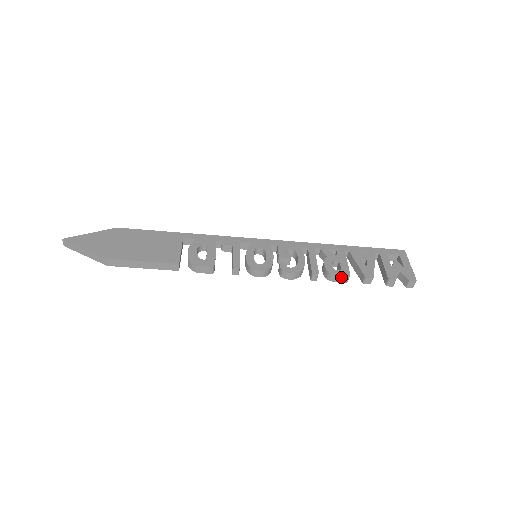
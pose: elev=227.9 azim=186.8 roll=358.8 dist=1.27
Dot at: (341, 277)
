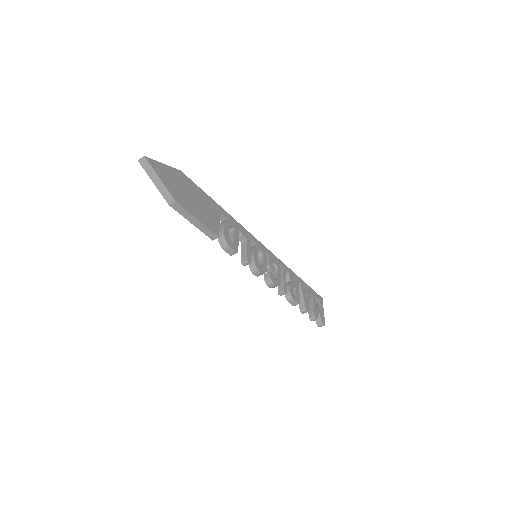
Dot at: (295, 302)
